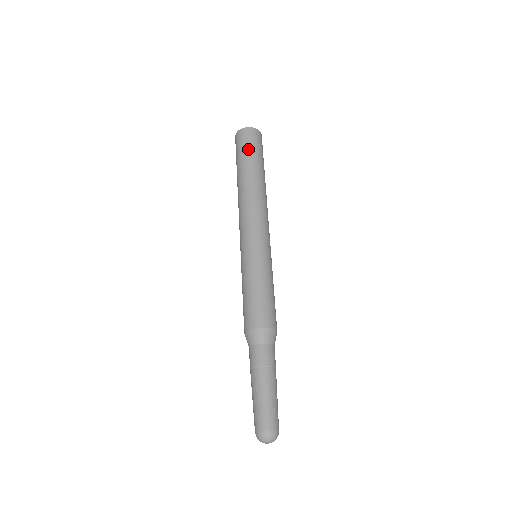
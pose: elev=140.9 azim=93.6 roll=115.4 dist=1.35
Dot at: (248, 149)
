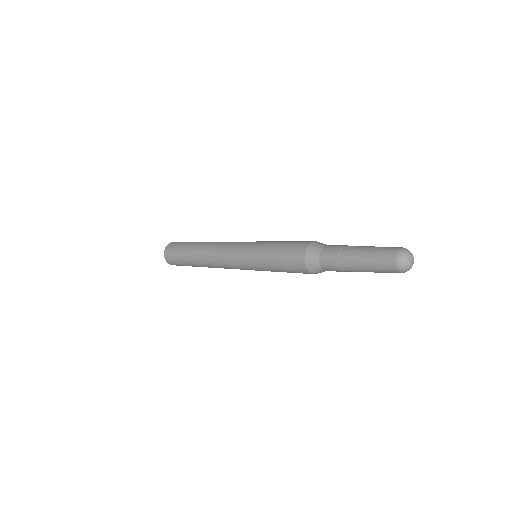
Dot at: (183, 243)
